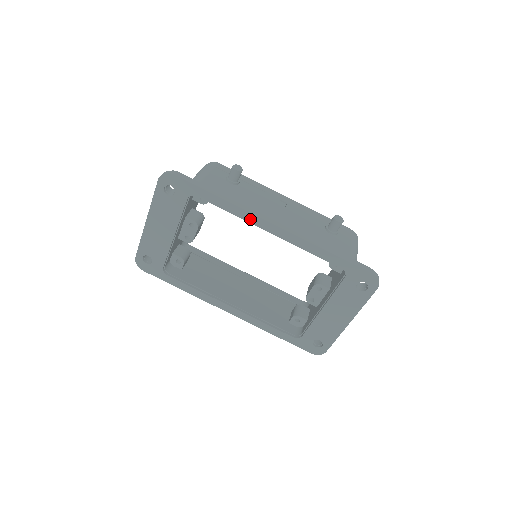
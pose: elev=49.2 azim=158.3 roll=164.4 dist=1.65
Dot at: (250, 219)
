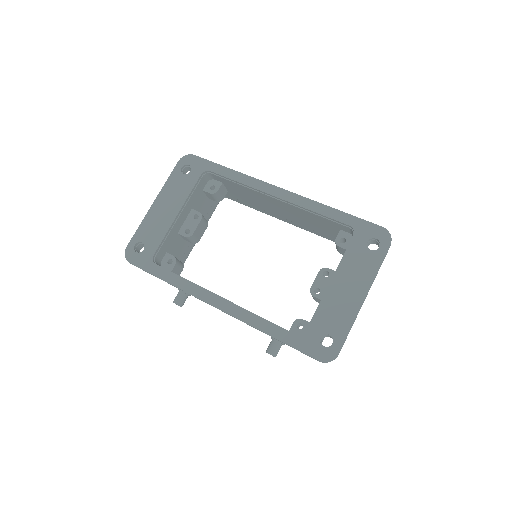
Dot at: (258, 186)
